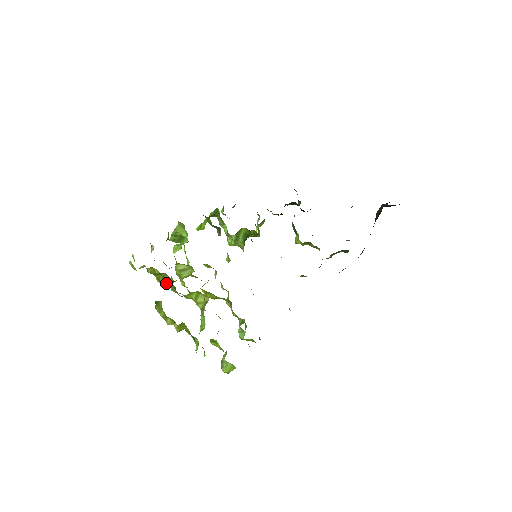
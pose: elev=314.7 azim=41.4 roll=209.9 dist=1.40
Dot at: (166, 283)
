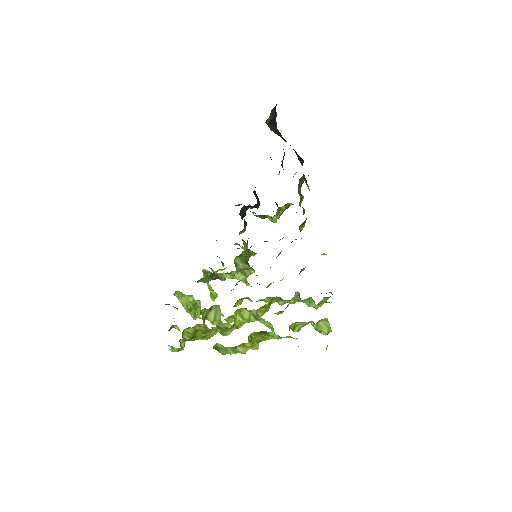
Dot at: (208, 331)
